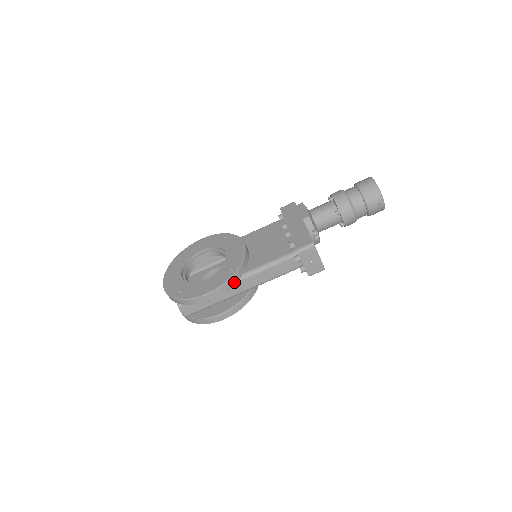
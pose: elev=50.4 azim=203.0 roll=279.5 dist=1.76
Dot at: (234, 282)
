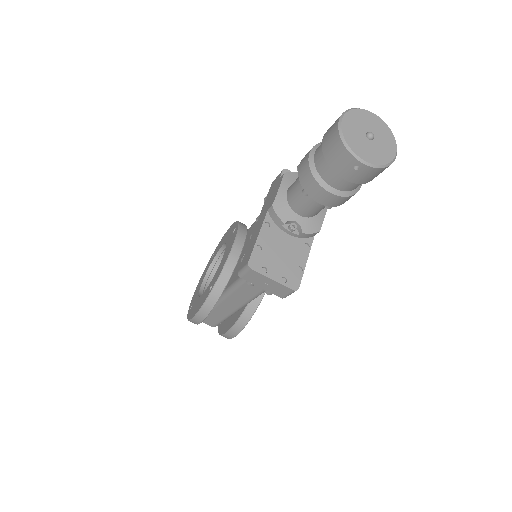
Dot at: (213, 304)
